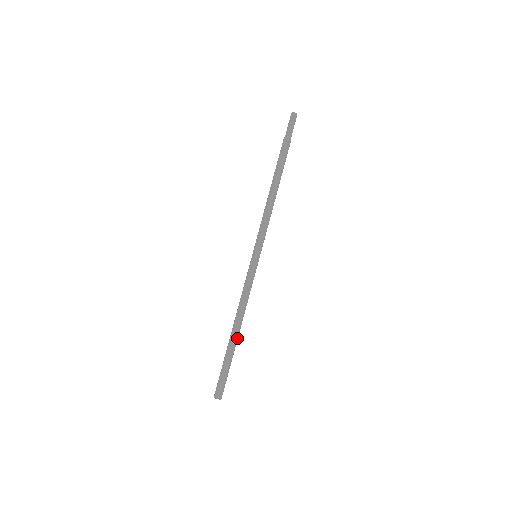
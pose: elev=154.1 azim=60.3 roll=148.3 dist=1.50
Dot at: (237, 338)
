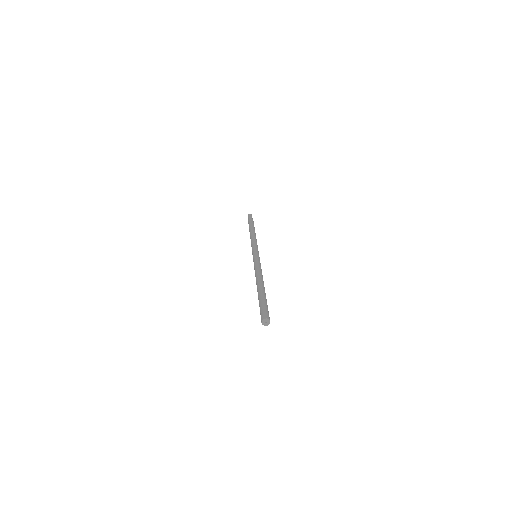
Dot at: (264, 289)
